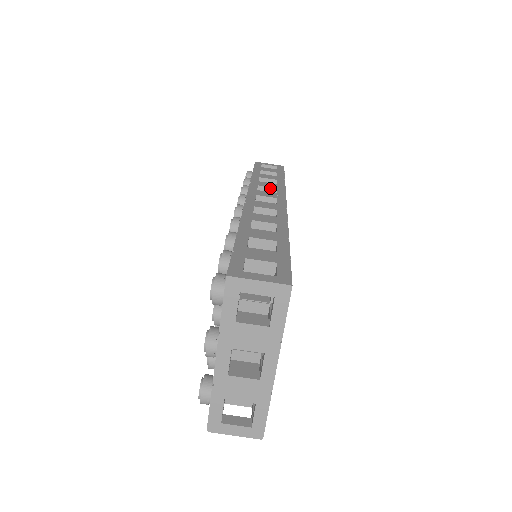
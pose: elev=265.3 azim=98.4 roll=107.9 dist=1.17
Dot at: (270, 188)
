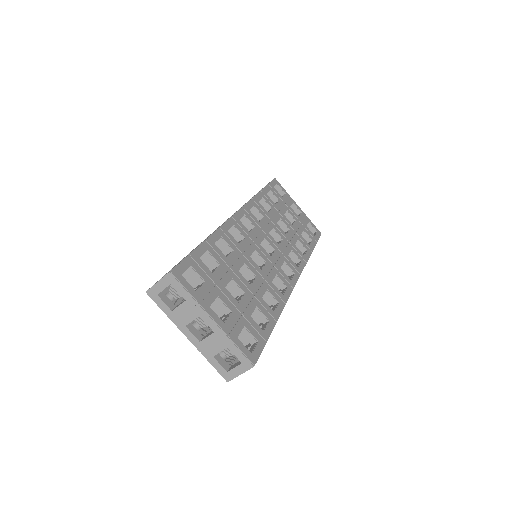
Dot at: occluded
